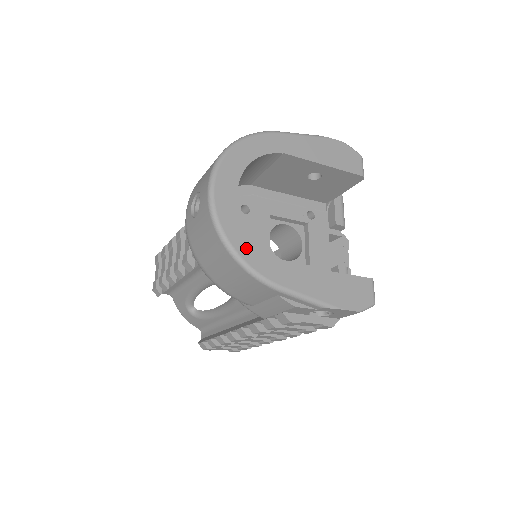
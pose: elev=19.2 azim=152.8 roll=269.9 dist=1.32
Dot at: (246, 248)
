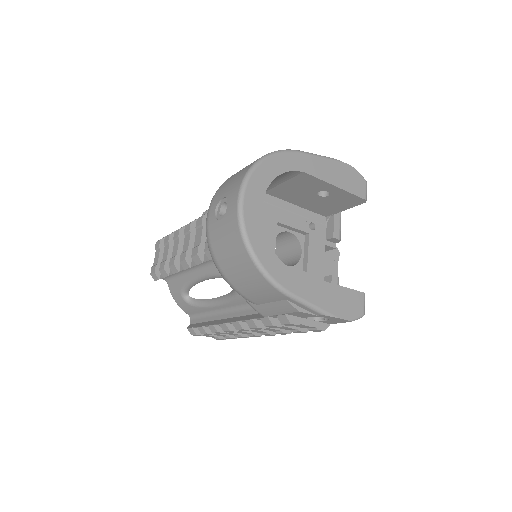
Dot at: (266, 256)
